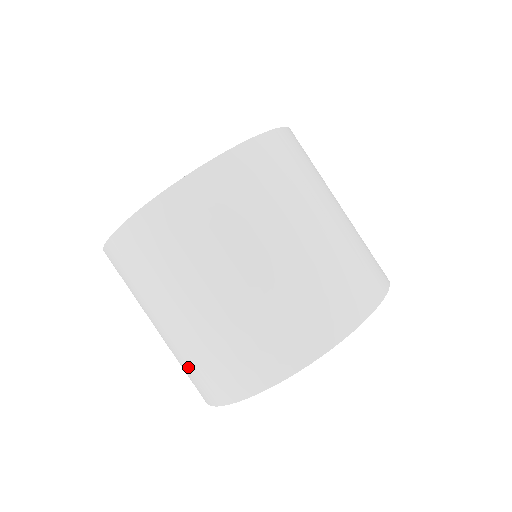
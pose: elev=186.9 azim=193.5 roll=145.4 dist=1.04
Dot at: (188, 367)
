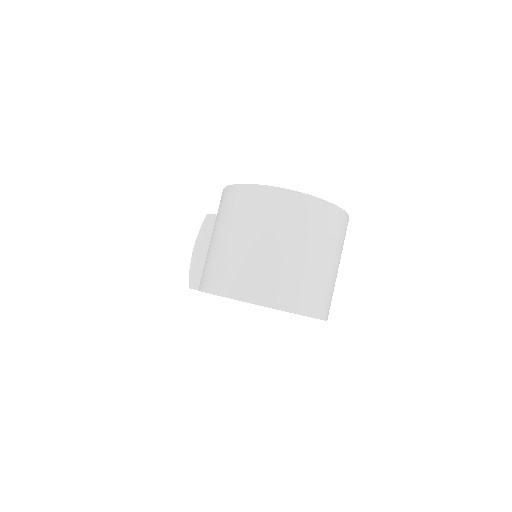
Dot at: (235, 270)
